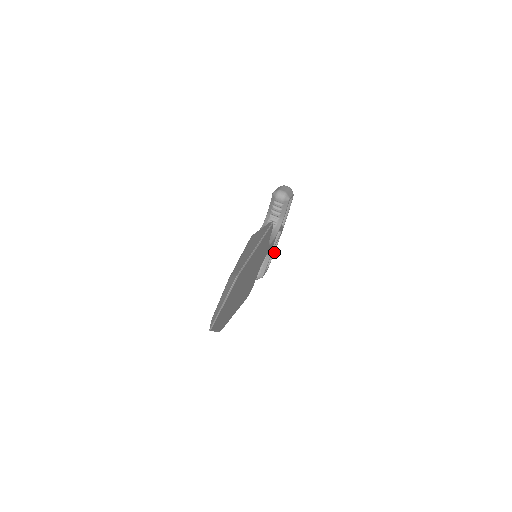
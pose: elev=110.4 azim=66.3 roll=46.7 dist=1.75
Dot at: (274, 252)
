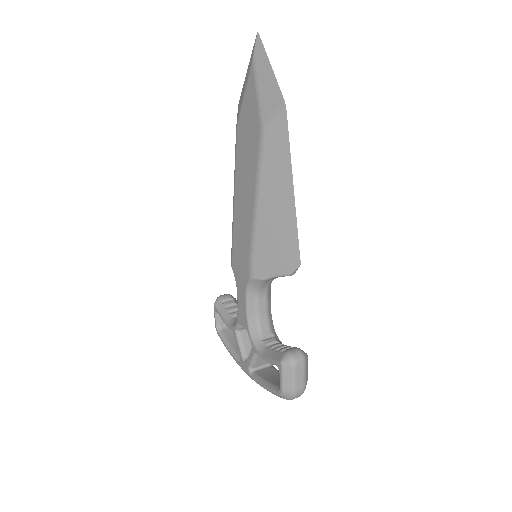
Dot at: occluded
